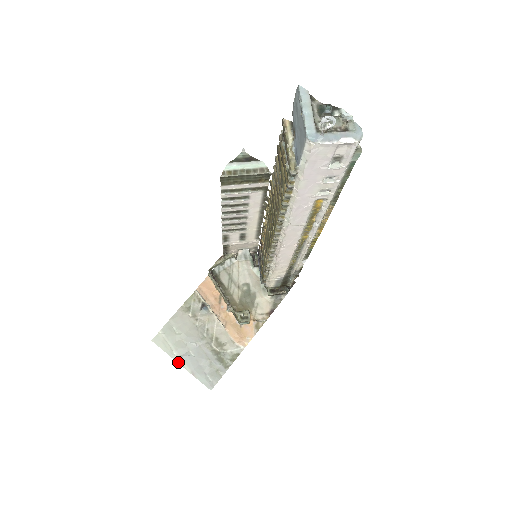
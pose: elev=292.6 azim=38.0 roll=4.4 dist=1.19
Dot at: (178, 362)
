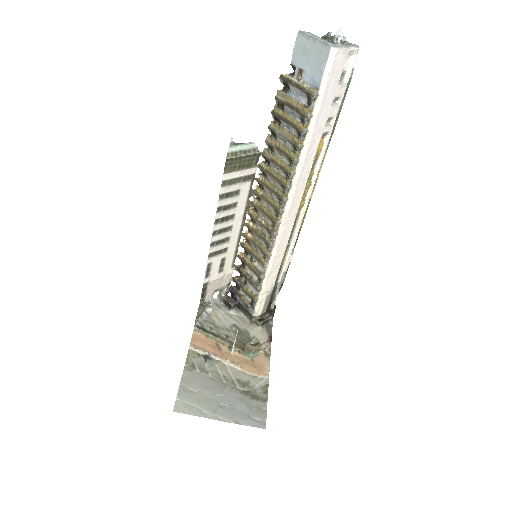
Dot at: (215, 419)
